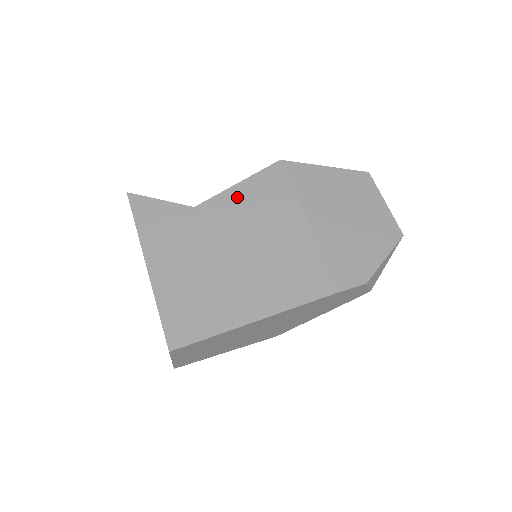
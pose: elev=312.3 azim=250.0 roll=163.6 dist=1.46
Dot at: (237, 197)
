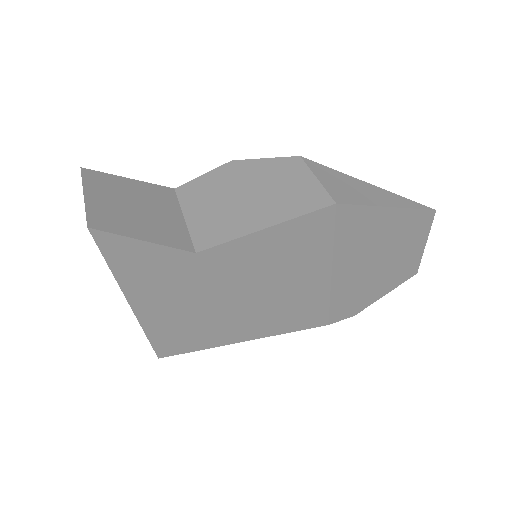
Dot at: (258, 246)
